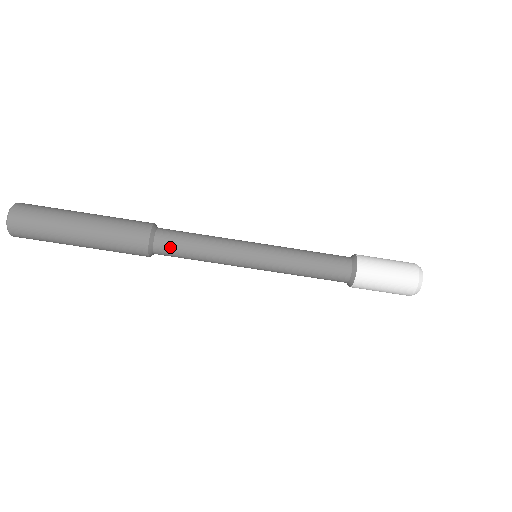
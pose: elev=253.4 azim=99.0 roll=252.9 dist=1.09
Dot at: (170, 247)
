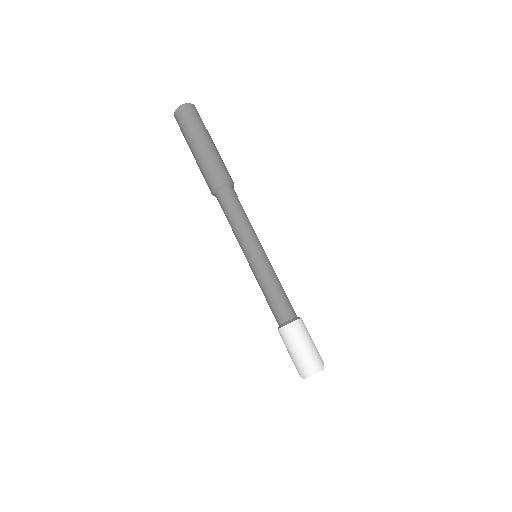
Dot at: (234, 197)
